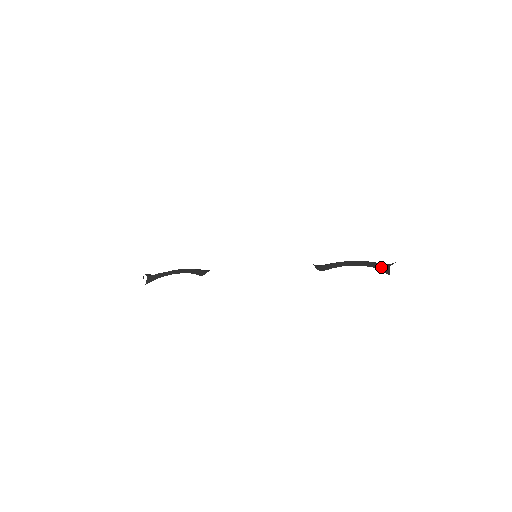
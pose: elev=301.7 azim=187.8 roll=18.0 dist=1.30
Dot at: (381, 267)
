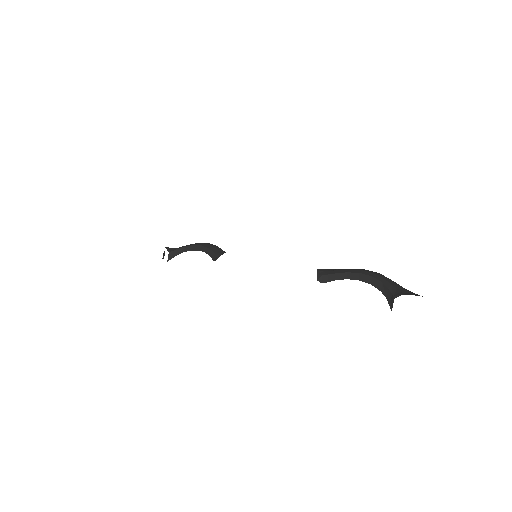
Dot at: (387, 294)
